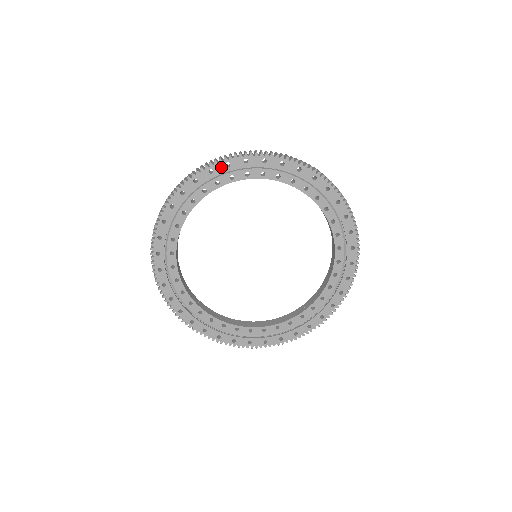
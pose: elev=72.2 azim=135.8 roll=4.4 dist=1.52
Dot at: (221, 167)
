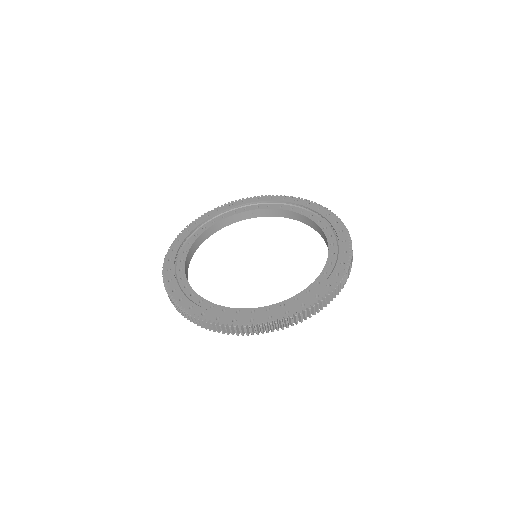
Dot at: (278, 198)
